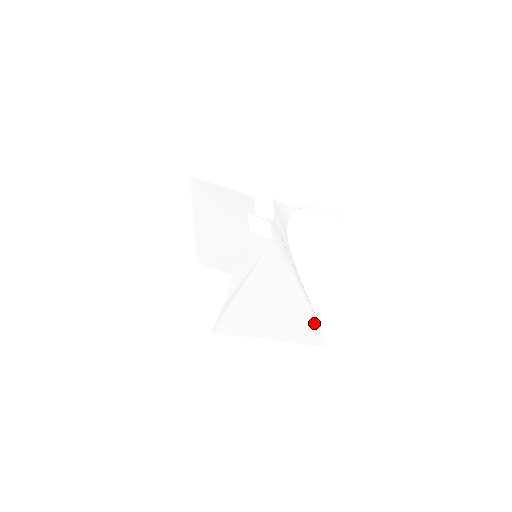
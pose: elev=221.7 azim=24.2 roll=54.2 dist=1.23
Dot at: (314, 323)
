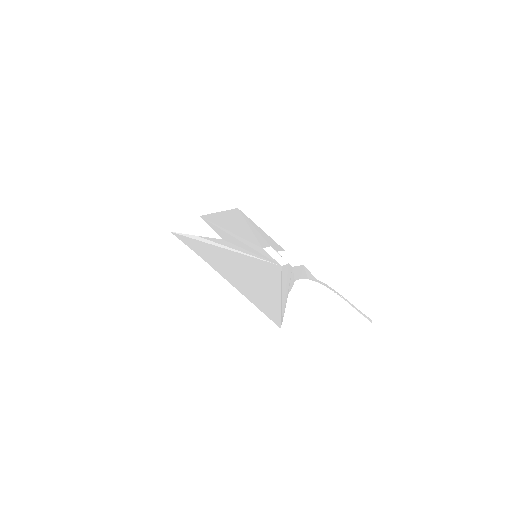
Dot at: (279, 311)
